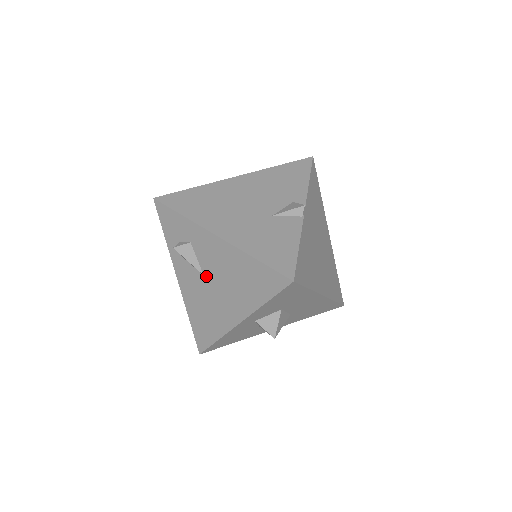
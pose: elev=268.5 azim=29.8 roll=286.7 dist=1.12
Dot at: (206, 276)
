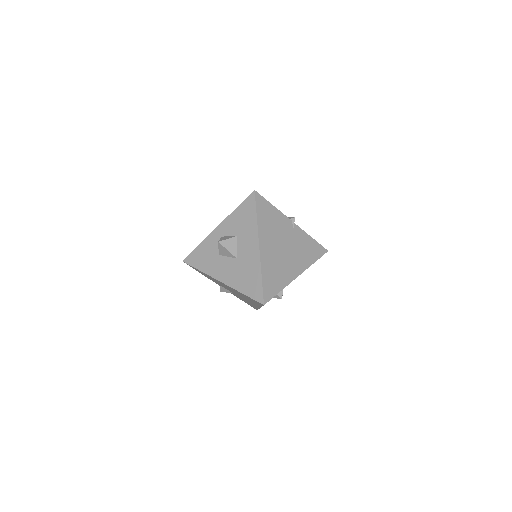
Dot at: occluded
